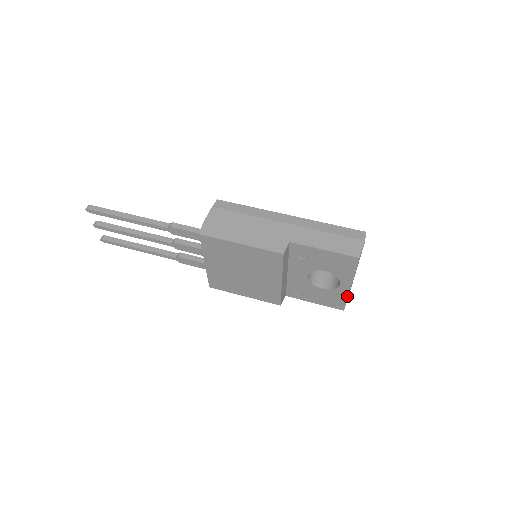
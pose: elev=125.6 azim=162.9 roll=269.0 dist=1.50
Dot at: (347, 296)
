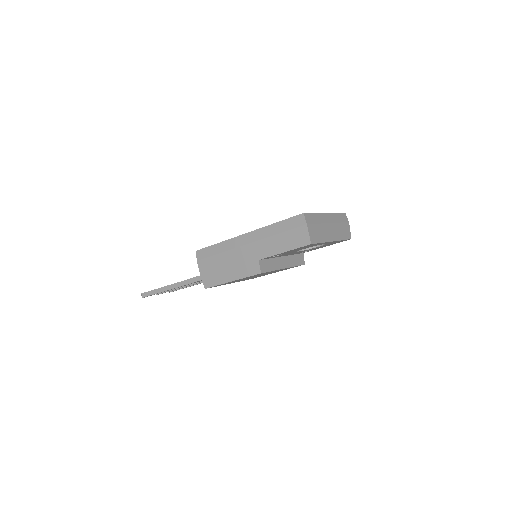
Dot at: occluded
